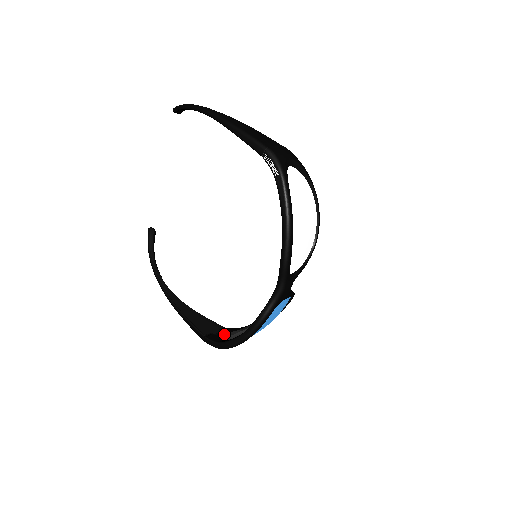
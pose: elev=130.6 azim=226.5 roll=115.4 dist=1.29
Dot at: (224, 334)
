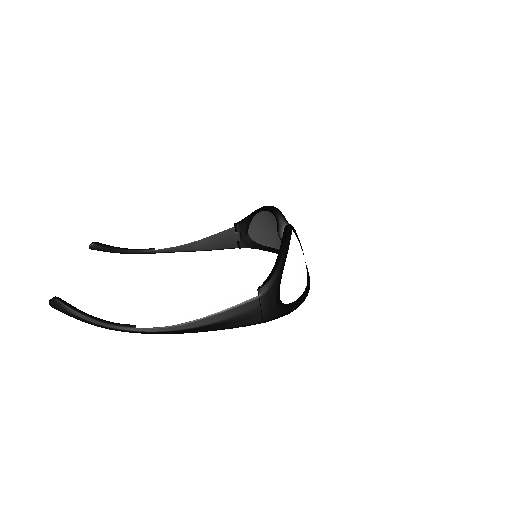
Dot at: (245, 235)
